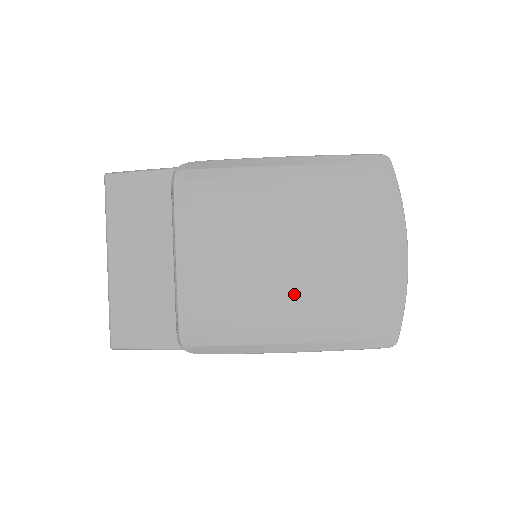
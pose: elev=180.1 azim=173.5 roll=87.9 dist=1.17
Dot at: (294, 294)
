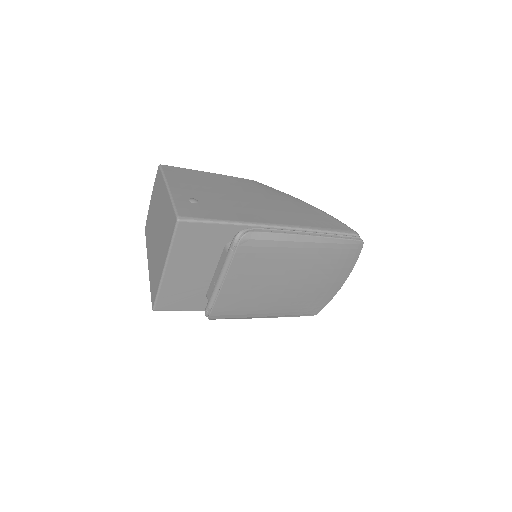
Dot at: (282, 300)
